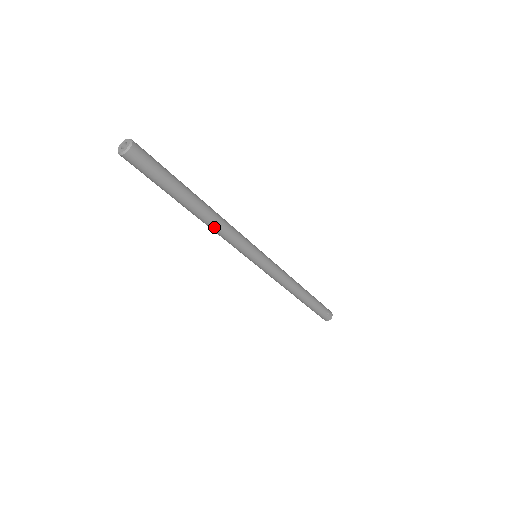
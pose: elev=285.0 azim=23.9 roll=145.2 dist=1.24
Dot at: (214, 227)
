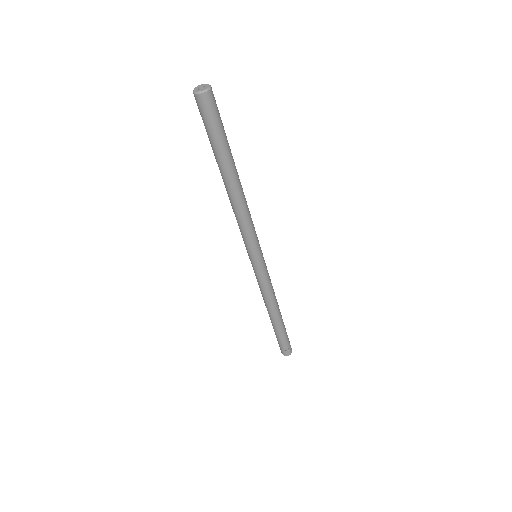
Dot at: (234, 206)
